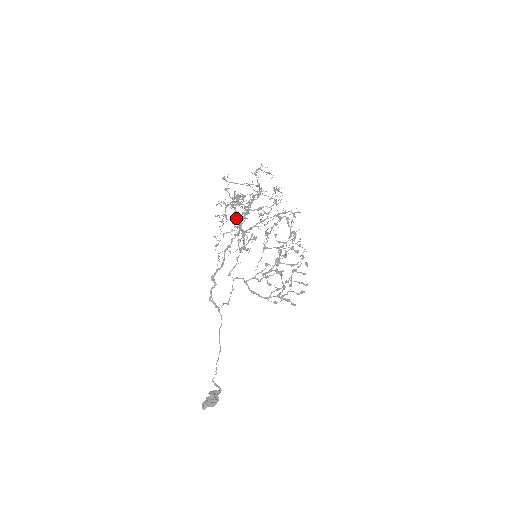
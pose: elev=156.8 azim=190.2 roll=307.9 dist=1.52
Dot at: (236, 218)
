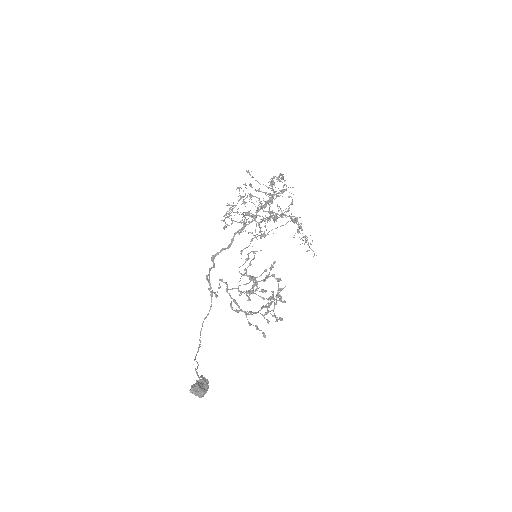
Dot at: (248, 211)
